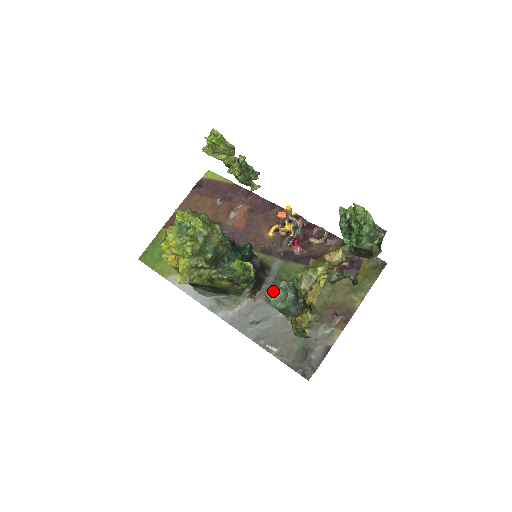
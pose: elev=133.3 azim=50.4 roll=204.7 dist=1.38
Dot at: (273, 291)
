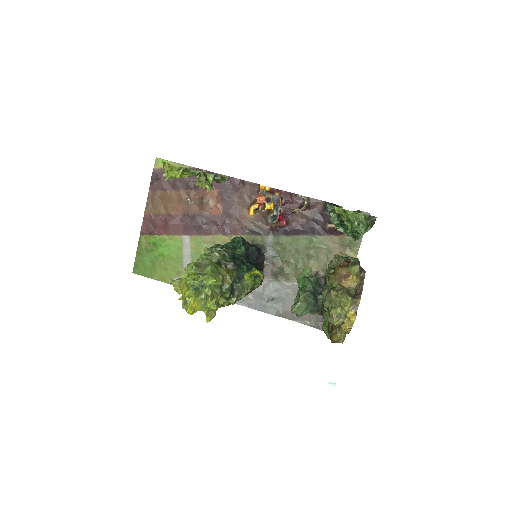
Dot at: (298, 308)
